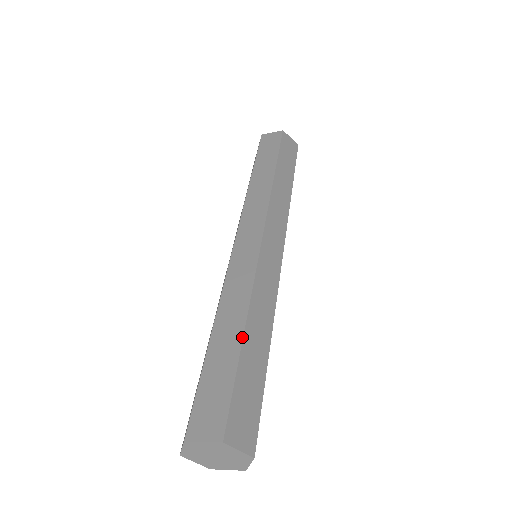
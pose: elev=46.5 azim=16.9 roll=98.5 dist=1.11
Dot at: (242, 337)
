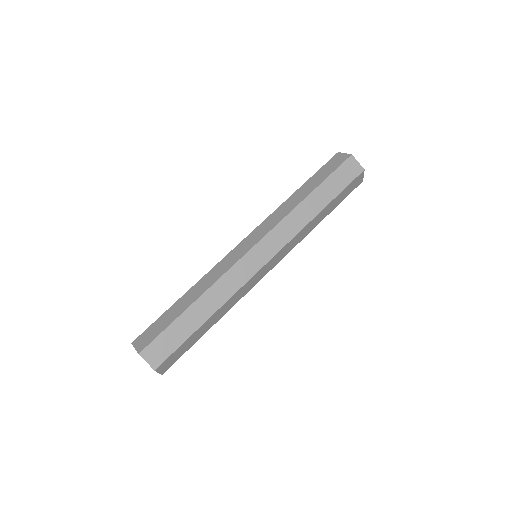
Dot at: (188, 307)
